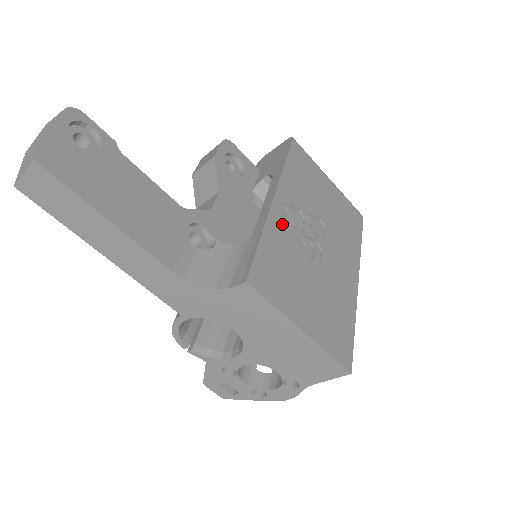
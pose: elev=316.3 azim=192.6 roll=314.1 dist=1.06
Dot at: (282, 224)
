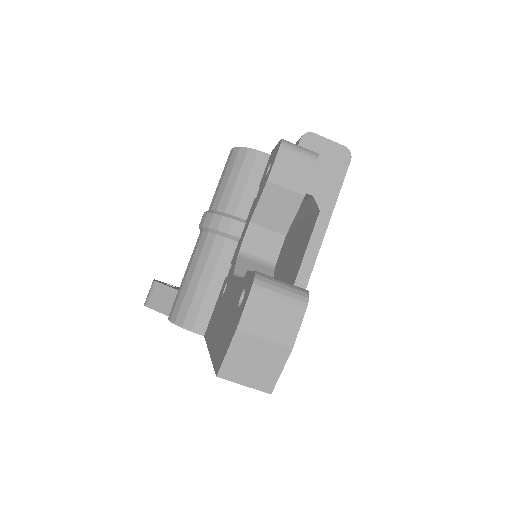
Dot at: occluded
